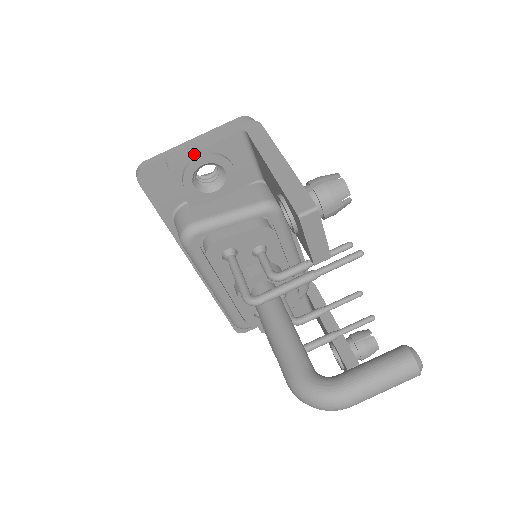
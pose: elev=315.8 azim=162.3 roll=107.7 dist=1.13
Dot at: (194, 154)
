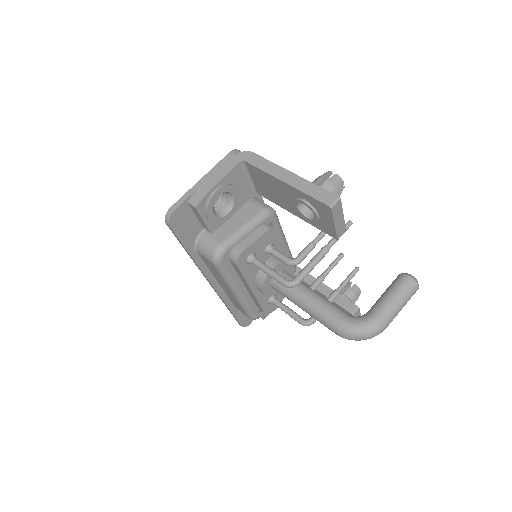
Dot at: (212, 190)
